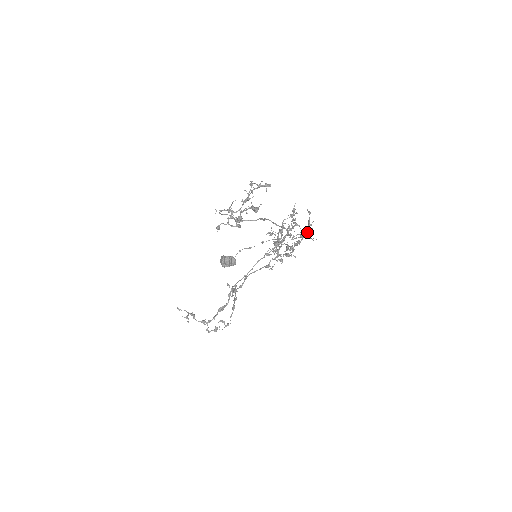
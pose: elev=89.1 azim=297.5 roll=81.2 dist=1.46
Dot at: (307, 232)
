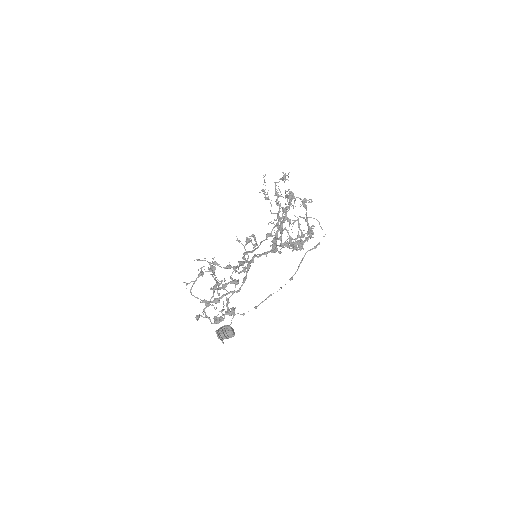
Dot at: (310, 199)
